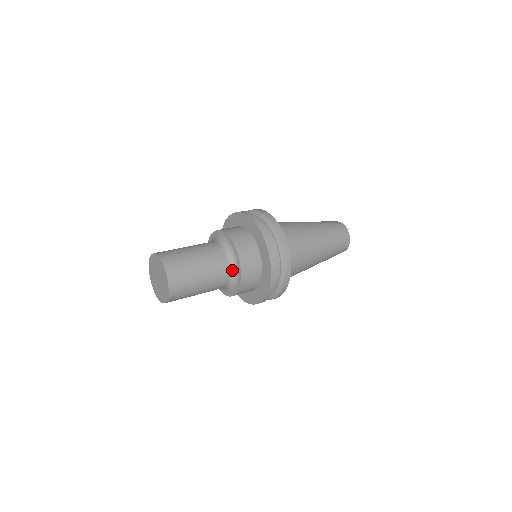
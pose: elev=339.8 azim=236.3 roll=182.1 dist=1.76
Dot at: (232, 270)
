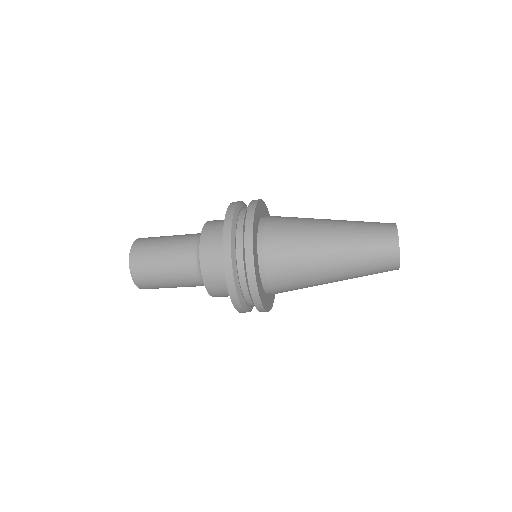
Dot at: occluded
